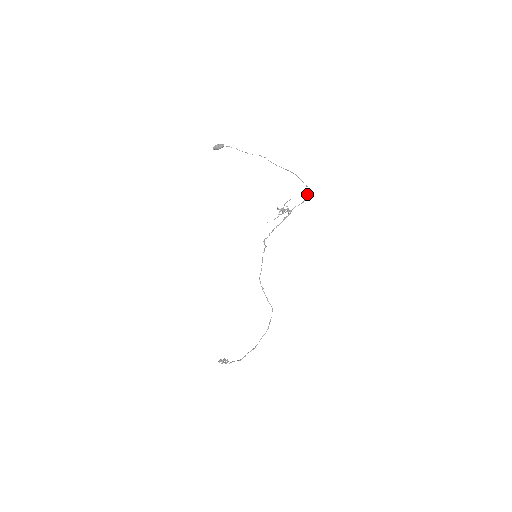
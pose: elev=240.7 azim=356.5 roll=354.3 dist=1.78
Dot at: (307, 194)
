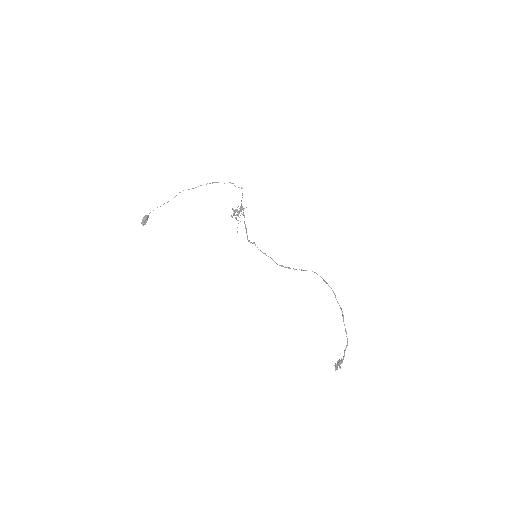
Dot at: occluded
